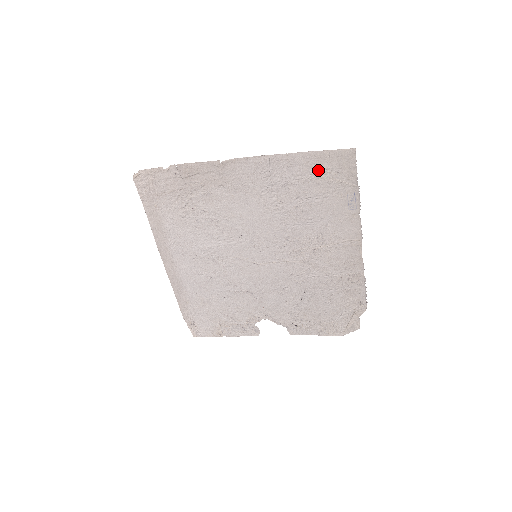
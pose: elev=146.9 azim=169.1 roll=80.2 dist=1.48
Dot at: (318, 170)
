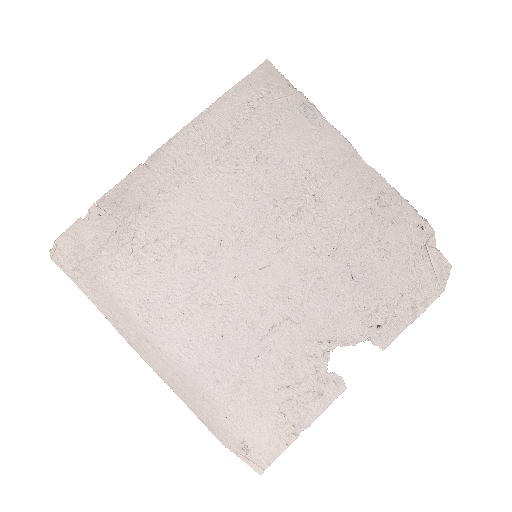
Dot at: (249, 103)
